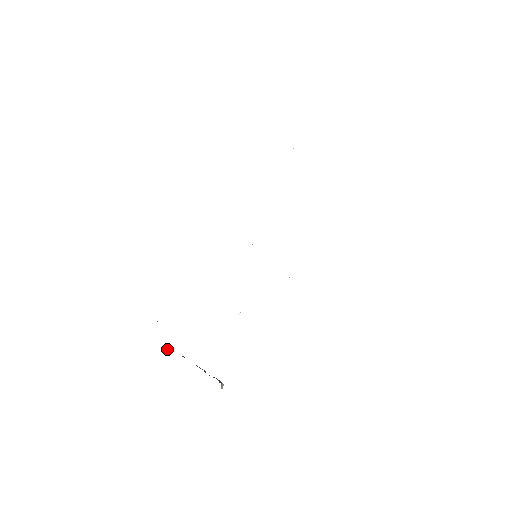
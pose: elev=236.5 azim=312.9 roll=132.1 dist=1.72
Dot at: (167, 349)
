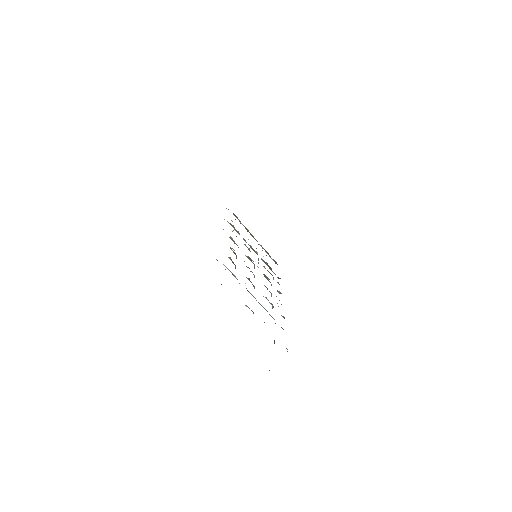
Dot at: occluded
